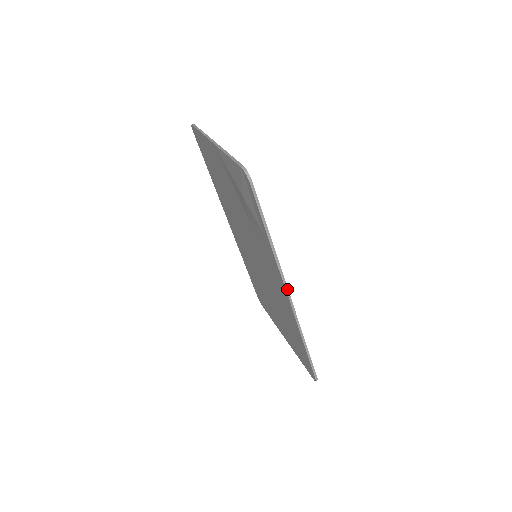
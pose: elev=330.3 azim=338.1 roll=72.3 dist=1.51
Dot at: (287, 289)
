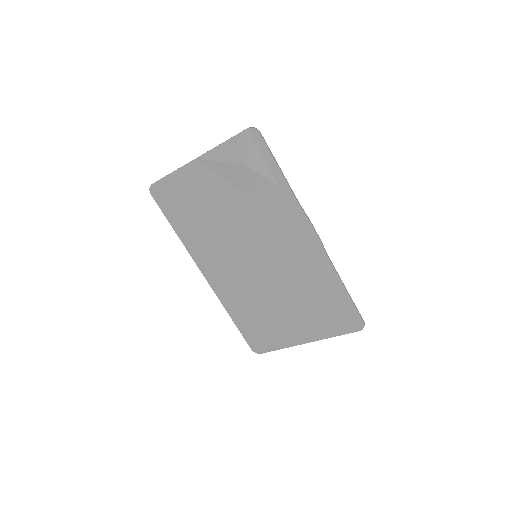
Dot at: (312, 224)
